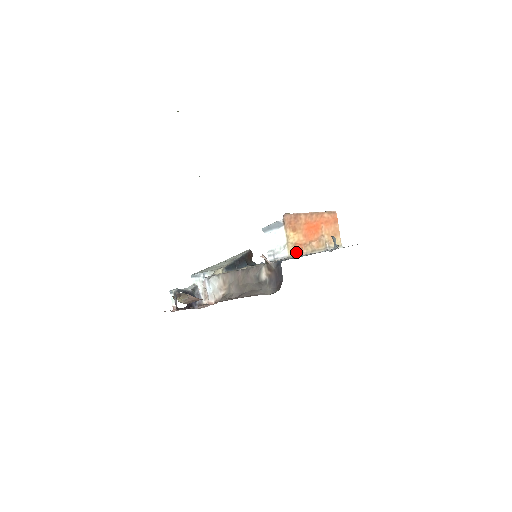
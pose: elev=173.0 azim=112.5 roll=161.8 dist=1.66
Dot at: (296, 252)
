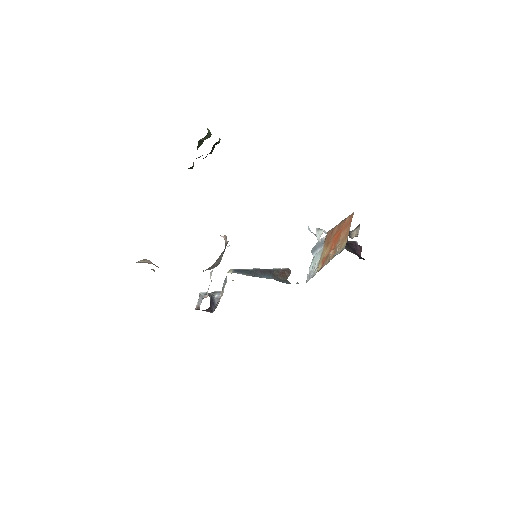
Dot at: (321, 267)
